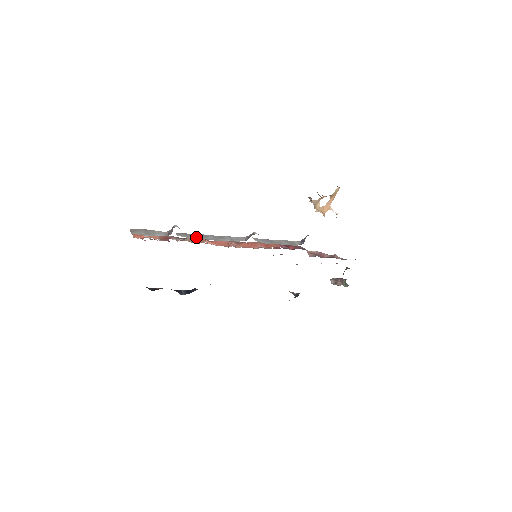
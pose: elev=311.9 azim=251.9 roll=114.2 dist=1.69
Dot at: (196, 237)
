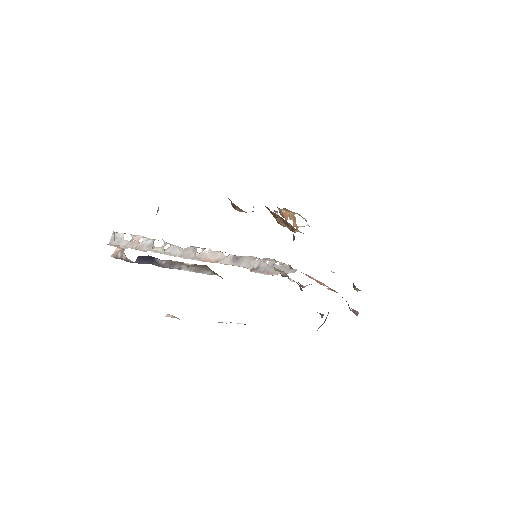
Dot at: occluded
